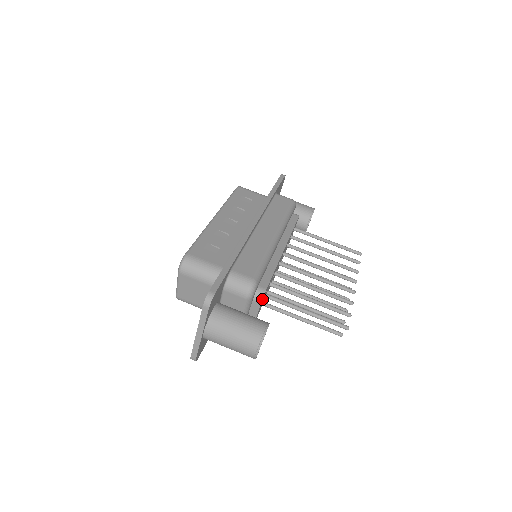
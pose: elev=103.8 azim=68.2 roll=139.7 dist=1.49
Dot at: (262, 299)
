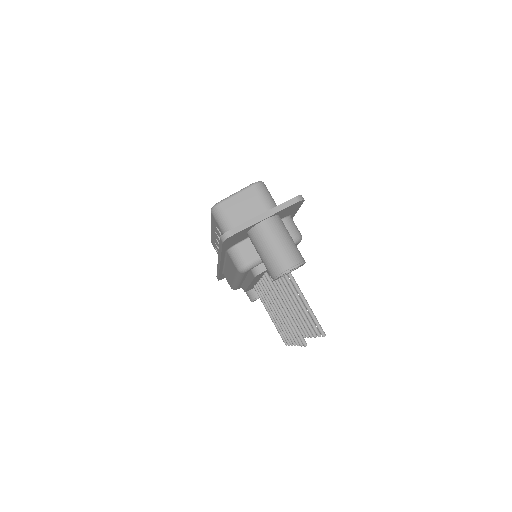
Dot at: occluded
